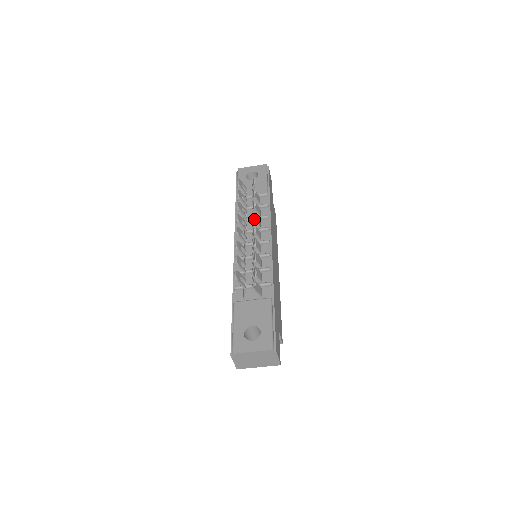
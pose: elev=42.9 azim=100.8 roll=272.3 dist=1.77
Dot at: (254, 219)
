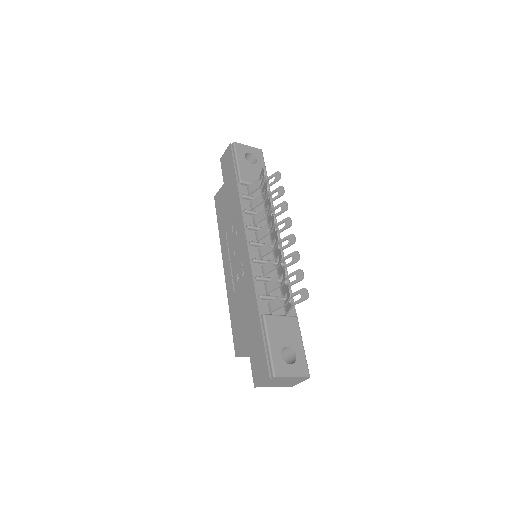
Dot at: (290, 226)
